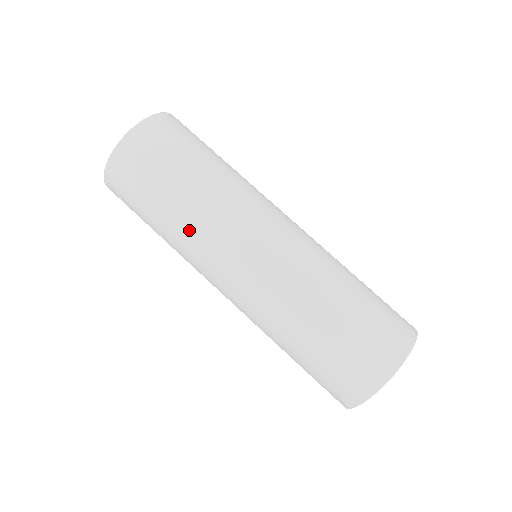
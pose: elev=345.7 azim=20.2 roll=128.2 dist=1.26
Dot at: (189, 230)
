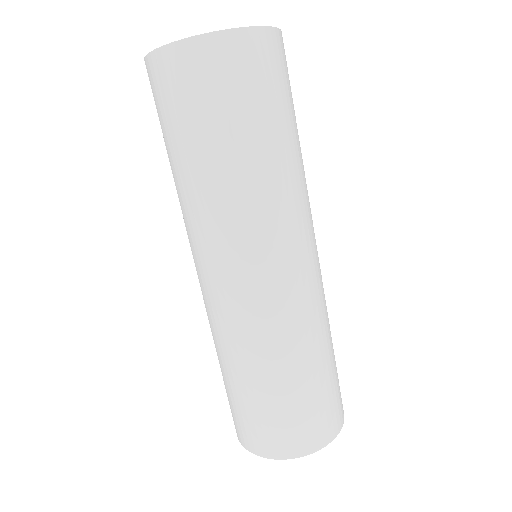
Dot at: (200, 204)
